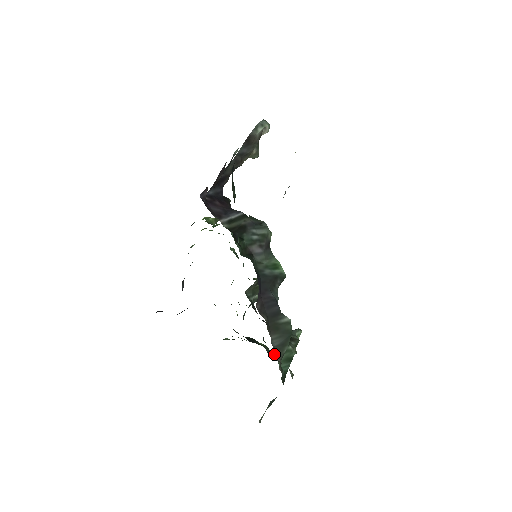
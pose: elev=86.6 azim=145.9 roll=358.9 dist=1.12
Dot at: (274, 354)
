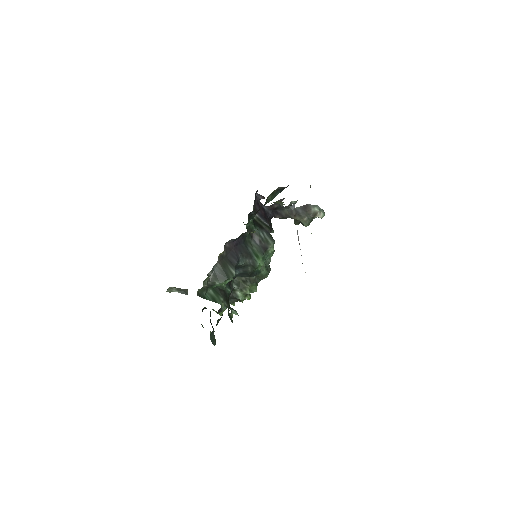
Dot at: (210, 272)
